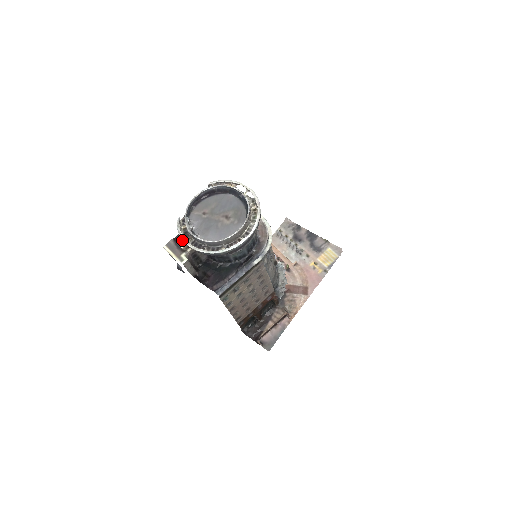
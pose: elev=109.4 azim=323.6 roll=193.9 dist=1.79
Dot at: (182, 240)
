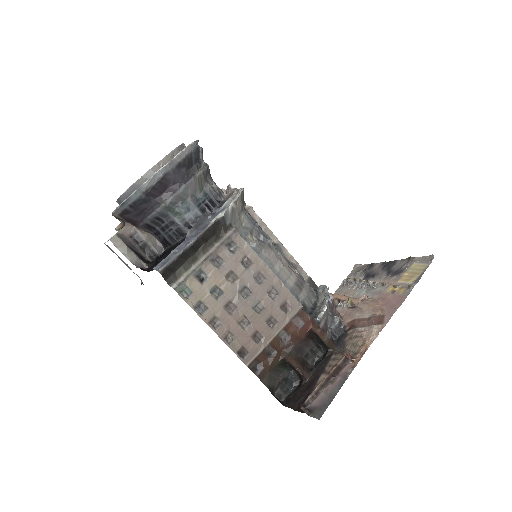
Dot at: occluded
